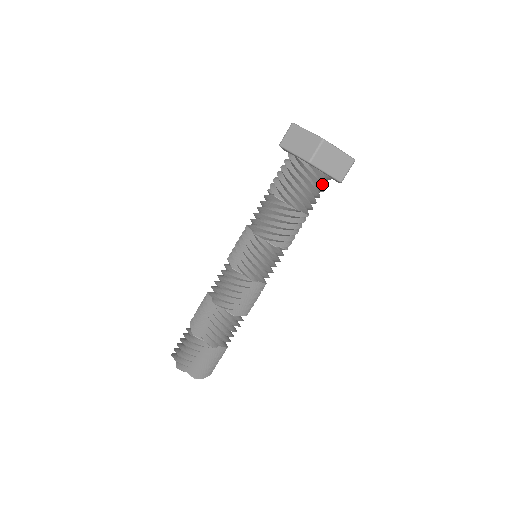
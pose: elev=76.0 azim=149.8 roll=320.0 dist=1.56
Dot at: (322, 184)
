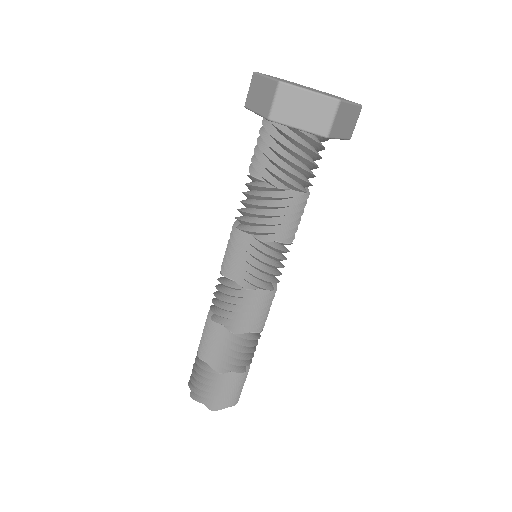
Dot at: occluded
